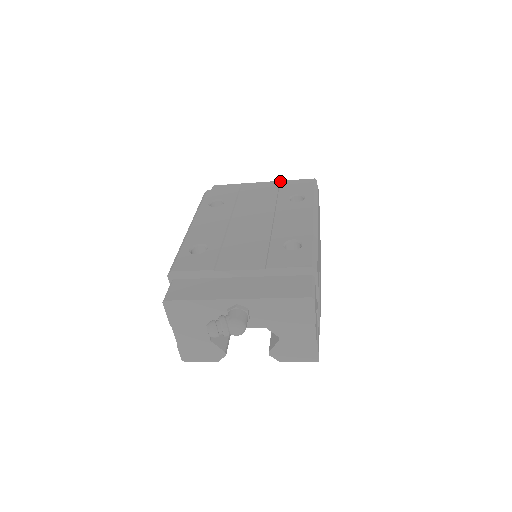
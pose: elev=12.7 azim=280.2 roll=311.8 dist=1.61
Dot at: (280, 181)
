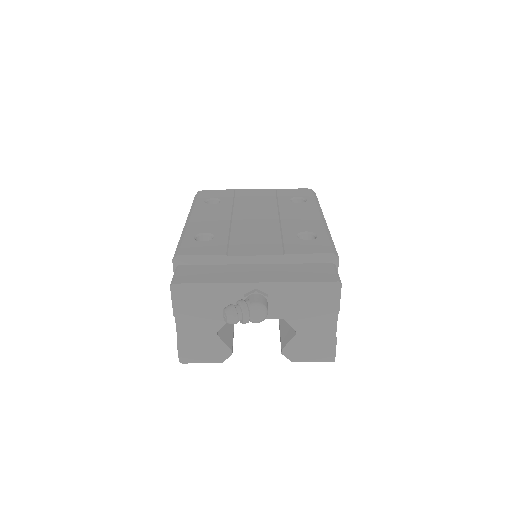
Dot at: (273, 189)
